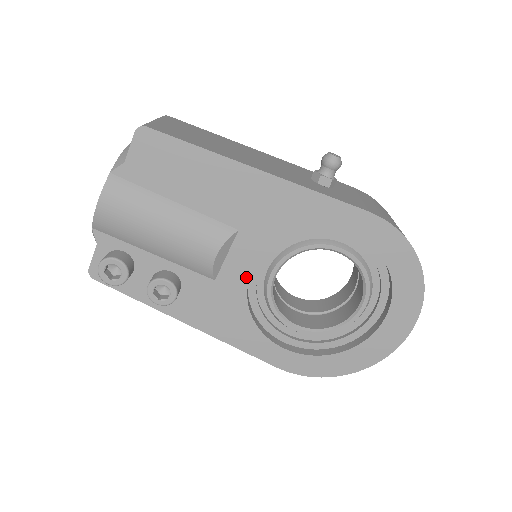
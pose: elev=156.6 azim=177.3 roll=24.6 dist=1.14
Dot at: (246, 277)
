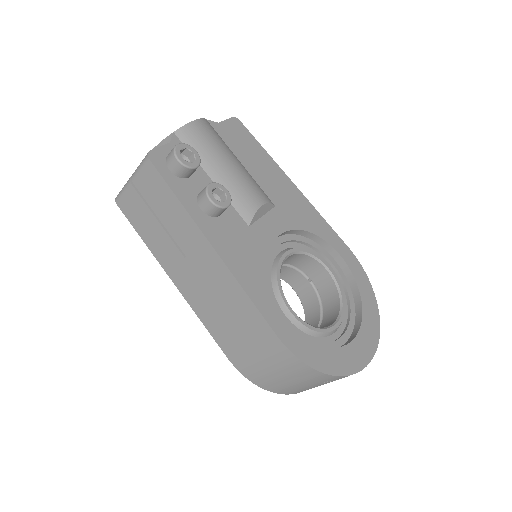
Dot at: (272, 239)
